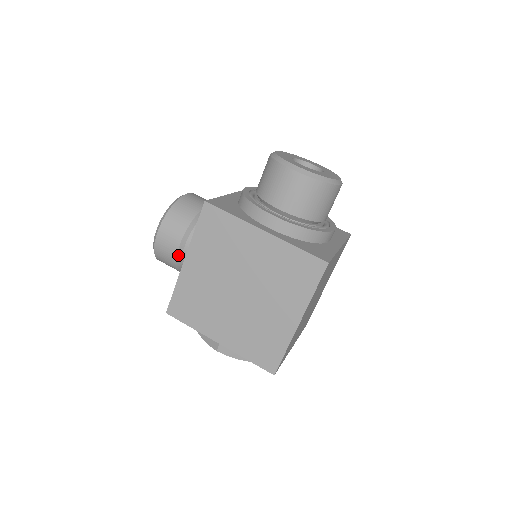
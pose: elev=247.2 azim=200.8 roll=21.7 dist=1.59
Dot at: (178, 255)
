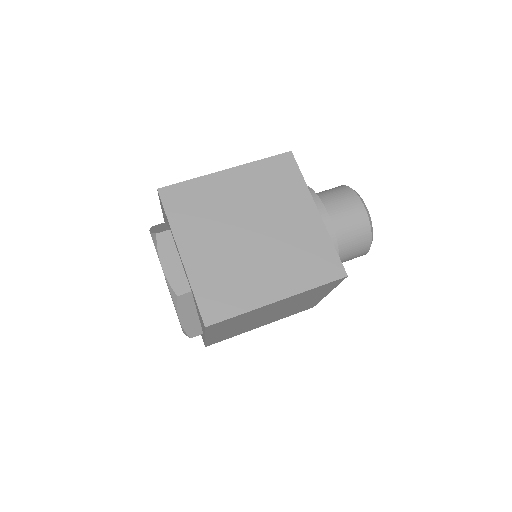
Dot at: occluded
